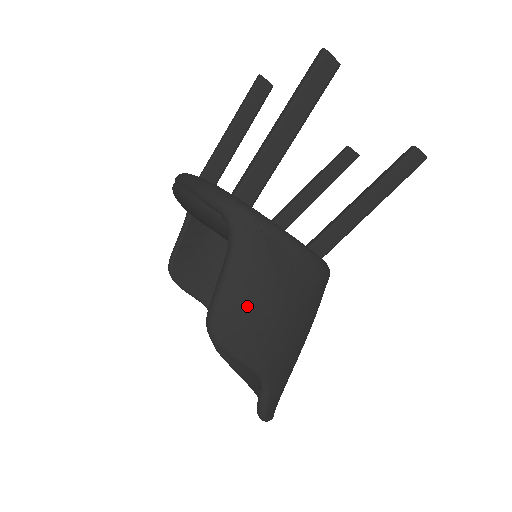
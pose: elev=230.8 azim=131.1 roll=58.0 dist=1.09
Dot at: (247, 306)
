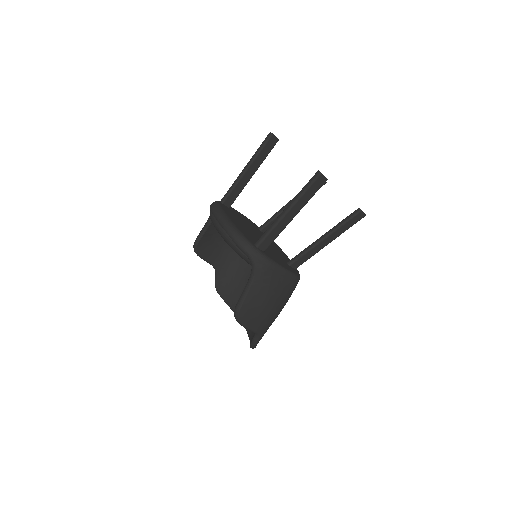
Dot at: (257, 305)
